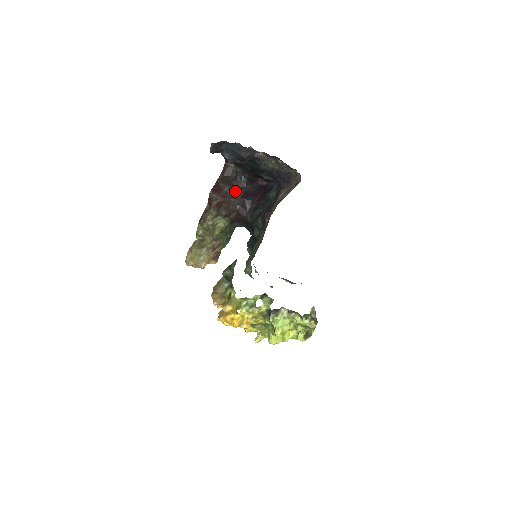
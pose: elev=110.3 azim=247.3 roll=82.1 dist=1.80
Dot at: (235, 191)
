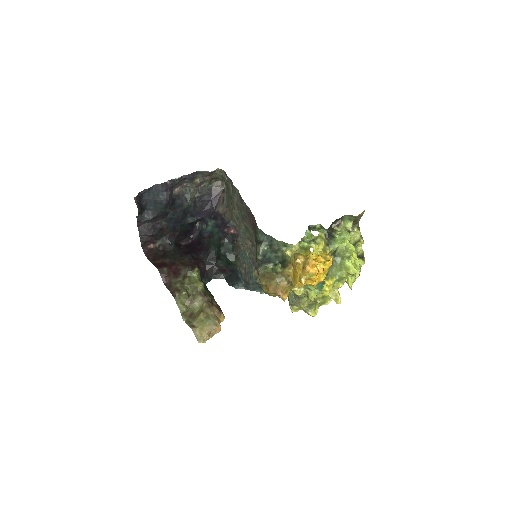
Dot at: (176, 256)
